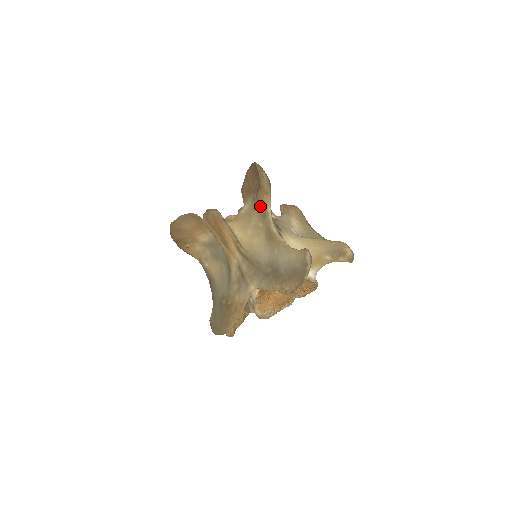
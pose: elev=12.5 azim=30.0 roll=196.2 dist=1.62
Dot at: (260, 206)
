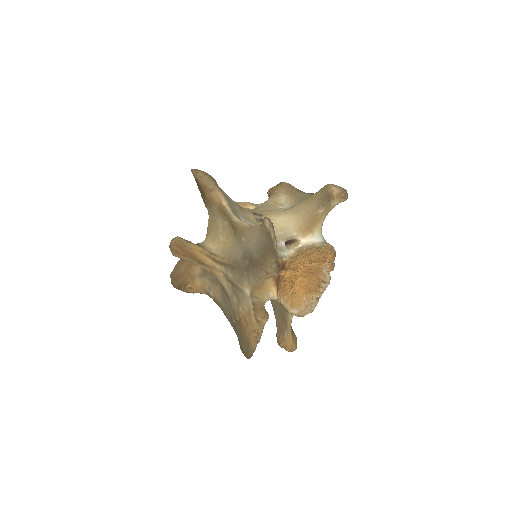
Dot at: (215, 206)
